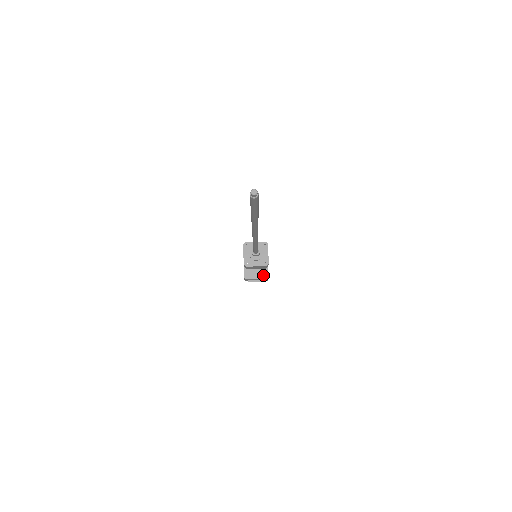
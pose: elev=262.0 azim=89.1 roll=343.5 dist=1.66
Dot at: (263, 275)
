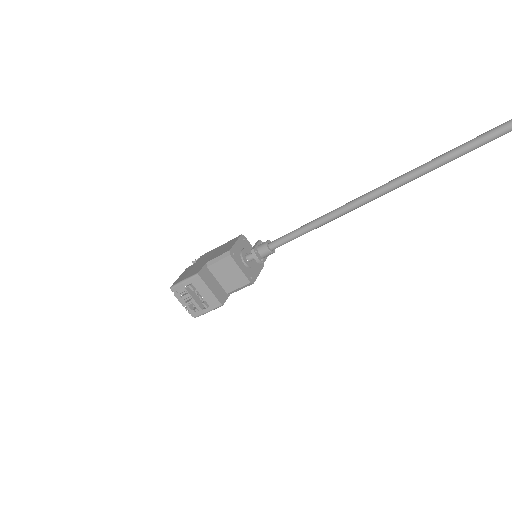
Dot at: (220, 295)
